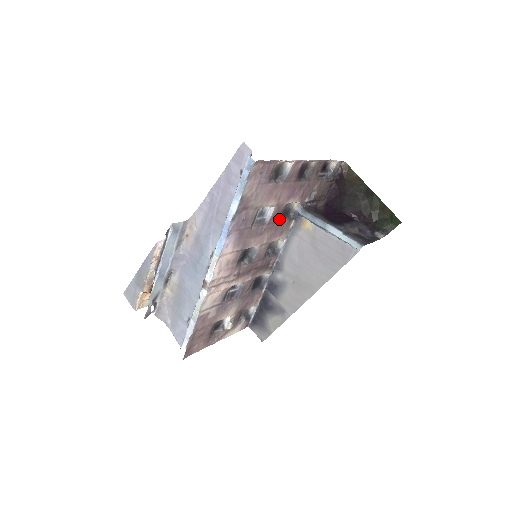
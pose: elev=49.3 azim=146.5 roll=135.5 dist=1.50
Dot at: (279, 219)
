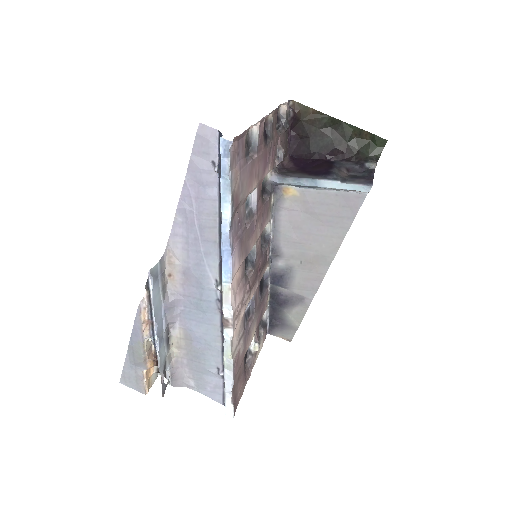
Dot at: (262, 200)
